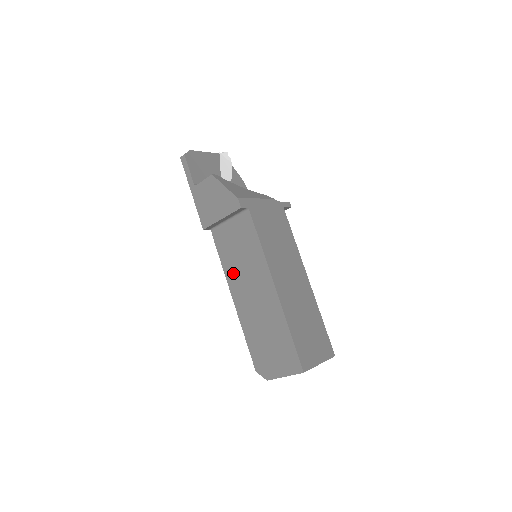
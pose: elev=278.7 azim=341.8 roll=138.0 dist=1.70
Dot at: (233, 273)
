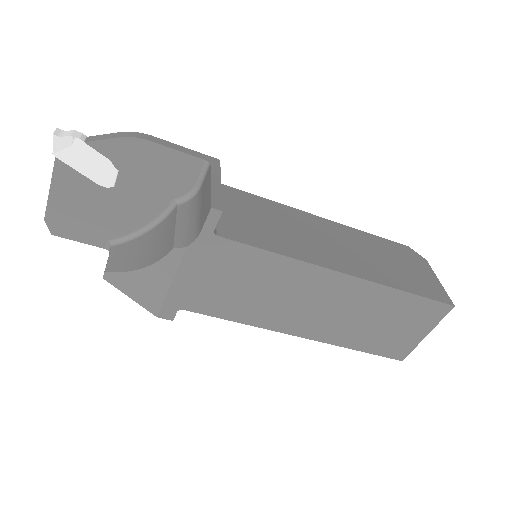
Dot at: occluded
